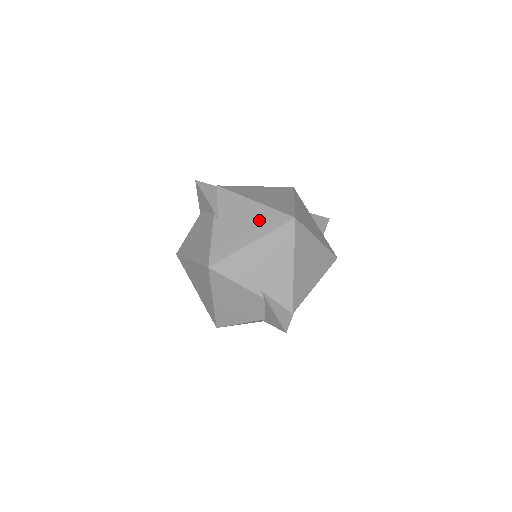
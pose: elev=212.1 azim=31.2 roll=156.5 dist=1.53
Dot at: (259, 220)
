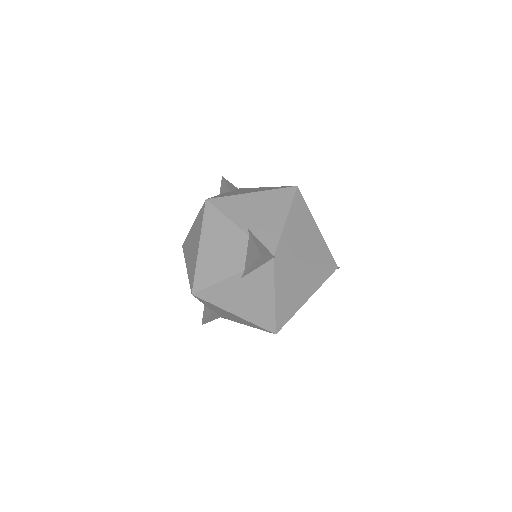
Dot at: (265, 189)
